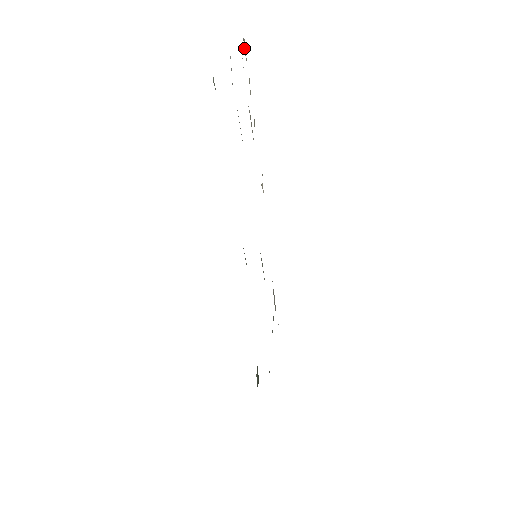
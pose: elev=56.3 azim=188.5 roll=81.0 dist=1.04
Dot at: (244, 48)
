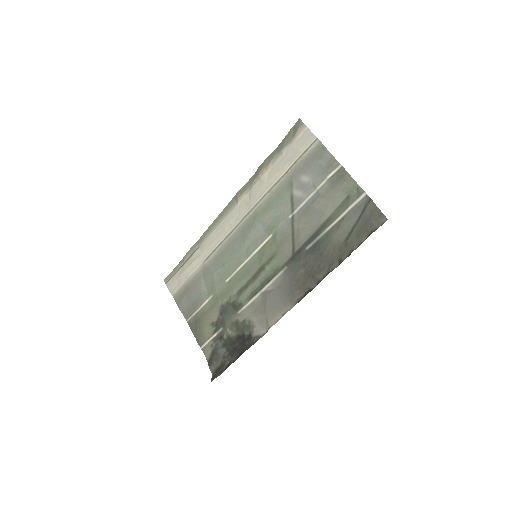
Dot at: (300, 129)
